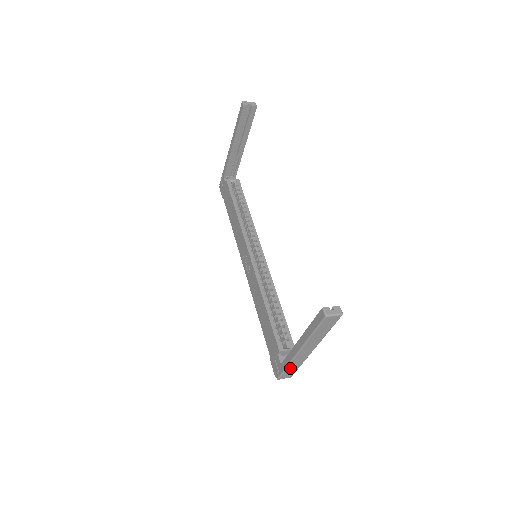
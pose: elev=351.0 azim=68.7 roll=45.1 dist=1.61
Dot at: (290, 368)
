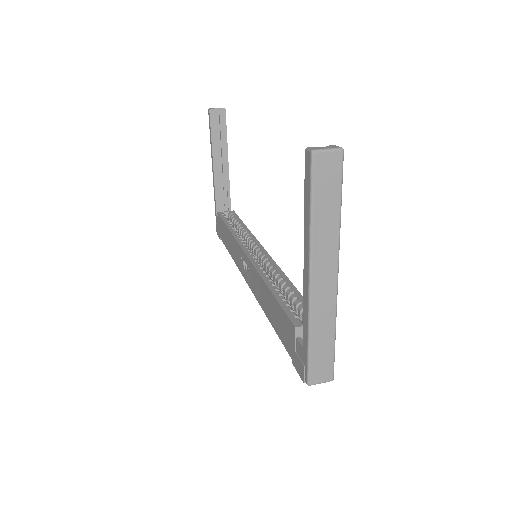
Dot at: (317, 343)
